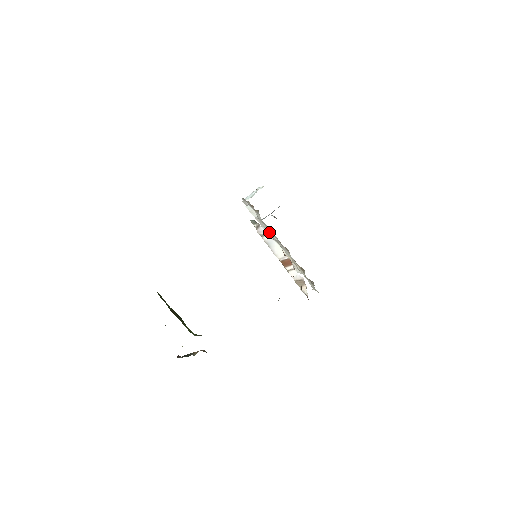
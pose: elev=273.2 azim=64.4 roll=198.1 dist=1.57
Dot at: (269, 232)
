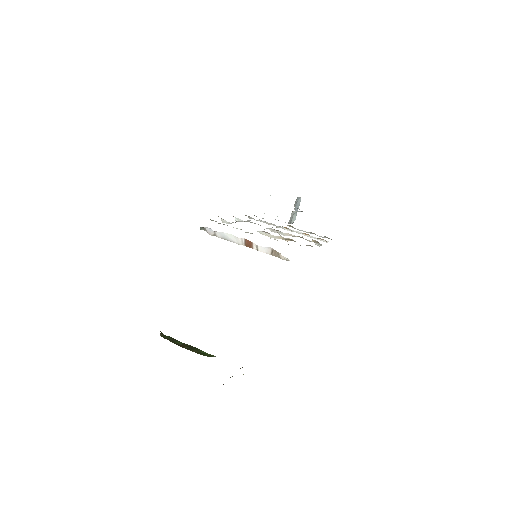
Dot at: occluded
